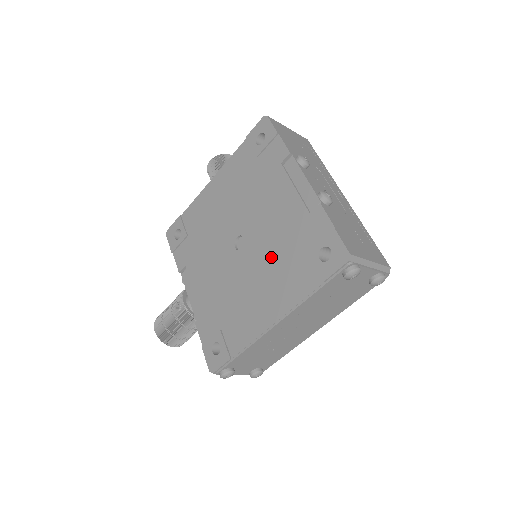
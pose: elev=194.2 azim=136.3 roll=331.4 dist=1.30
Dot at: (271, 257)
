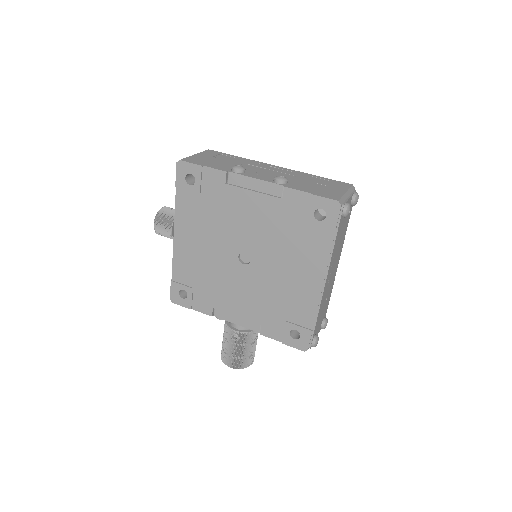
Dot at: (280, 248)
